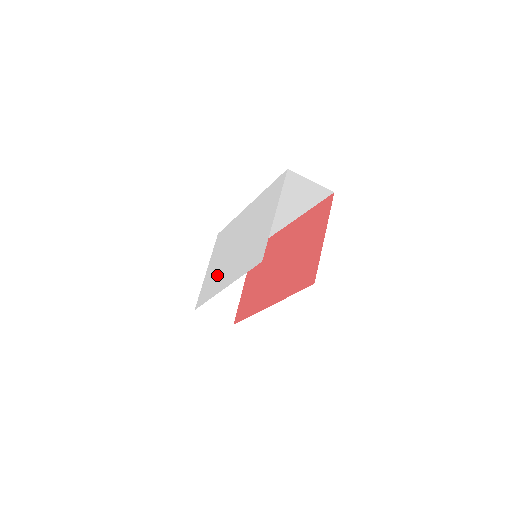
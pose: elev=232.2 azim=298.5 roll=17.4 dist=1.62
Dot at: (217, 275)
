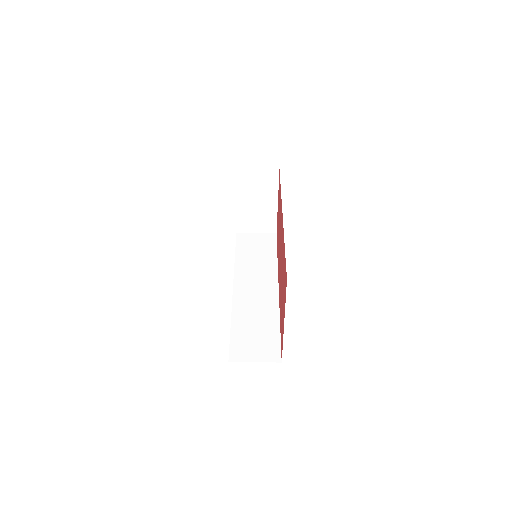
Dot at: occluded
